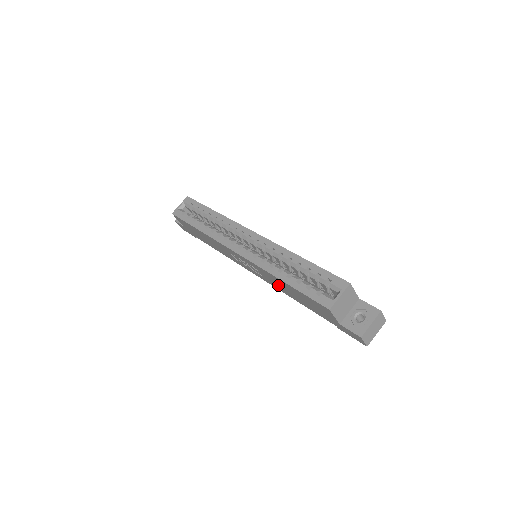
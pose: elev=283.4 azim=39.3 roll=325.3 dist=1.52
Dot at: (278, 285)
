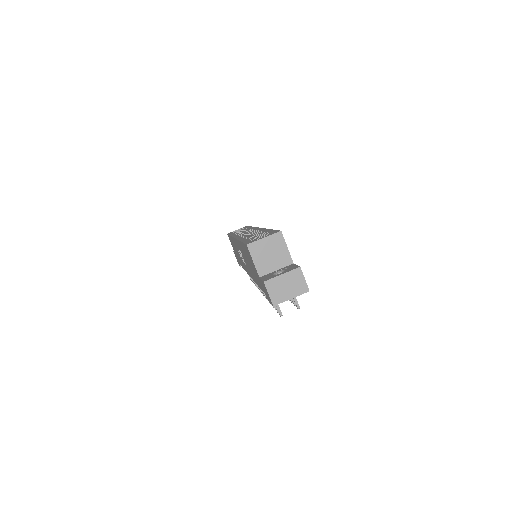
Dot at: (248, 265)
